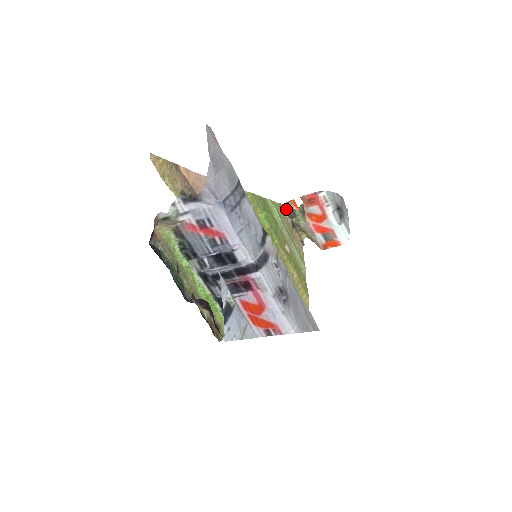
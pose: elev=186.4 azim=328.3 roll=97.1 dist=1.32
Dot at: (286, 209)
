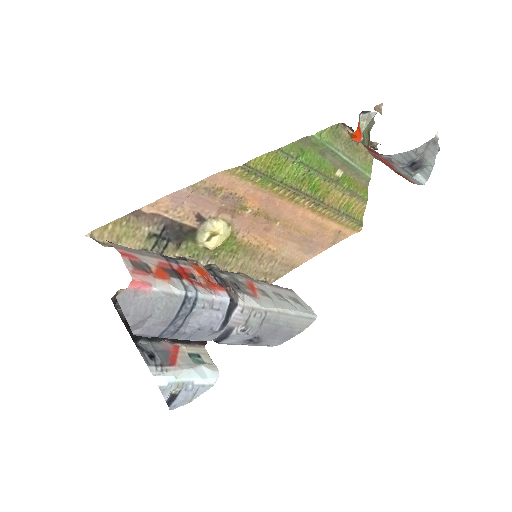
Dot at: (348, 126)
